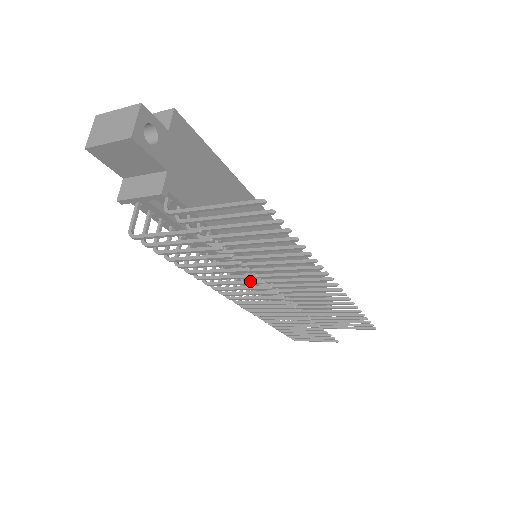
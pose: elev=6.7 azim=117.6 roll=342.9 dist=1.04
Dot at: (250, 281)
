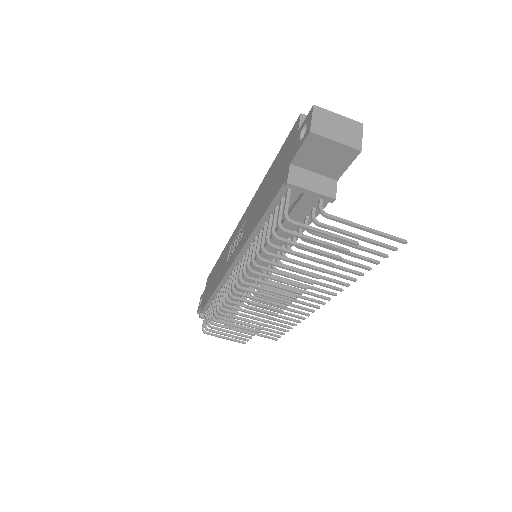
Dot at: (296, 283)
